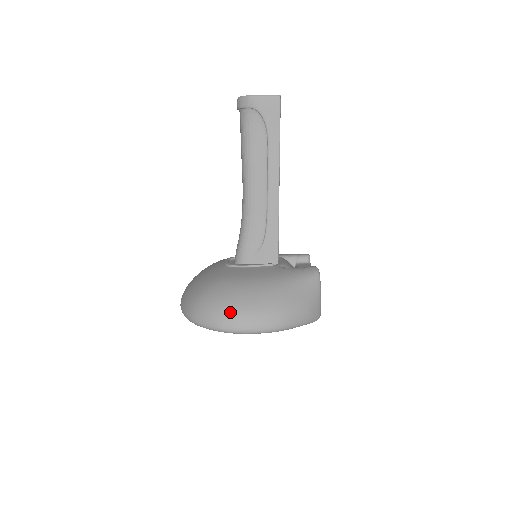
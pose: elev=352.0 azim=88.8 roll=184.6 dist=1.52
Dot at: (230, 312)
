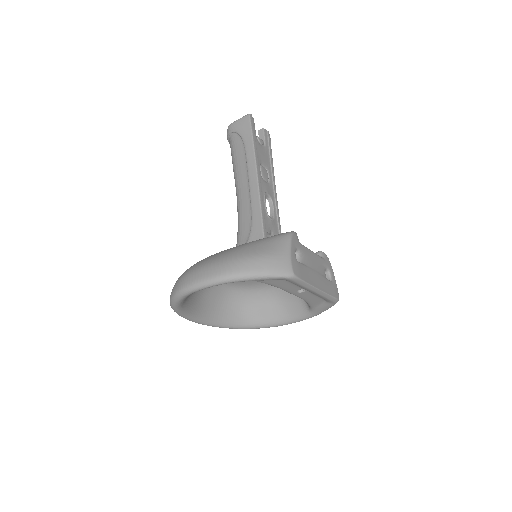
Dot at: (186, 273)
